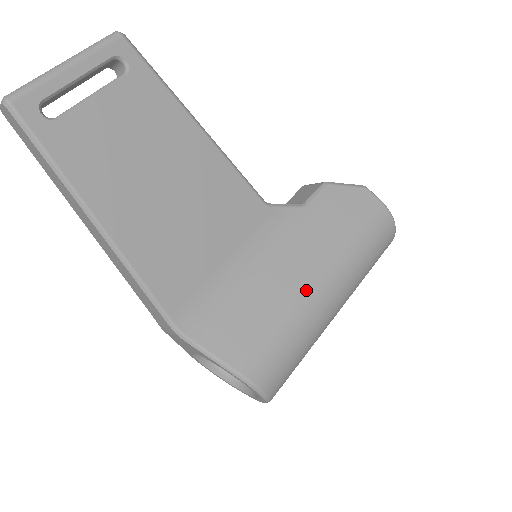
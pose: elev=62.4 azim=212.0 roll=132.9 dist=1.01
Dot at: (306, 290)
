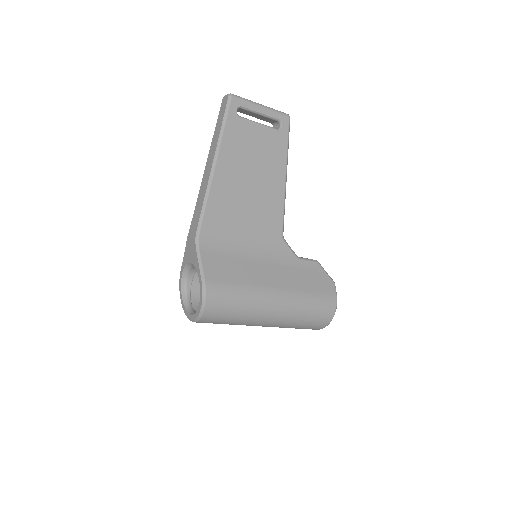
Dot at: (266, 287)
